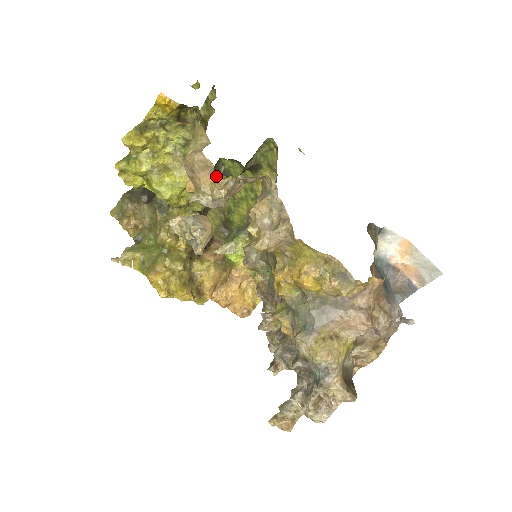
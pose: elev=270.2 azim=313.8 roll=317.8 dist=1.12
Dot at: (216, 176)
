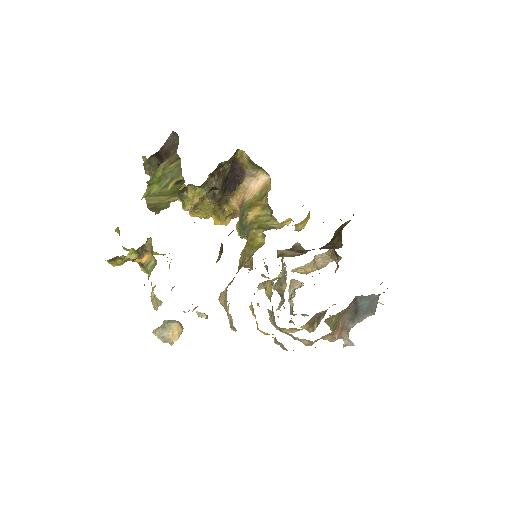
Dot at: occluded
